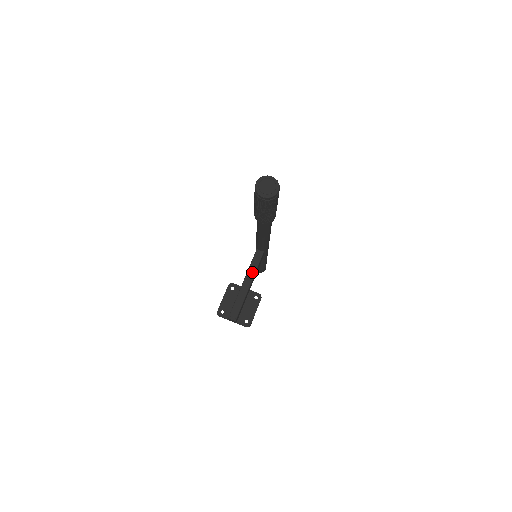
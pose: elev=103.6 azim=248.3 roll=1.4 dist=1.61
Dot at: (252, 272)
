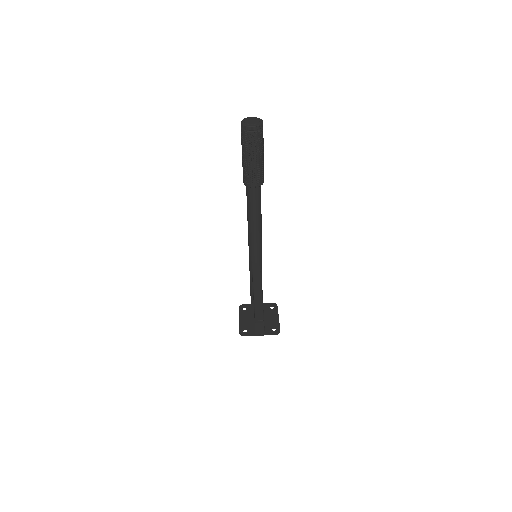
Dot at: (258, 280)
